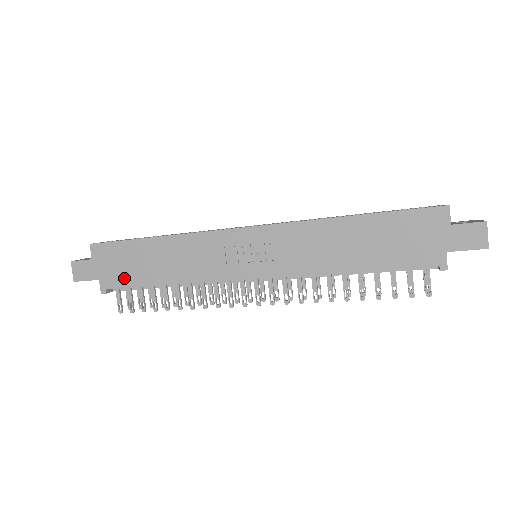
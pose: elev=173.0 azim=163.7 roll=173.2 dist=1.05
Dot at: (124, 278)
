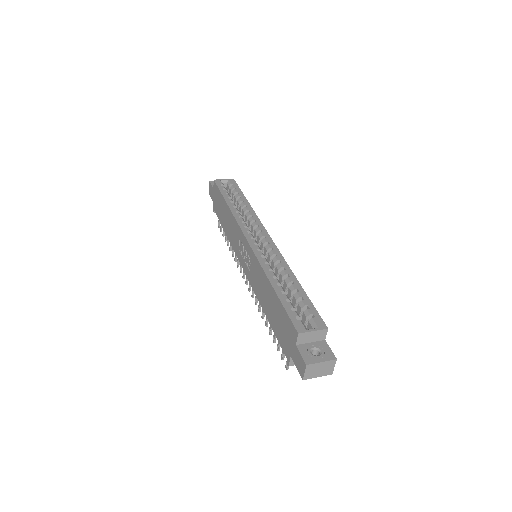
Dot at: (218, 212)
